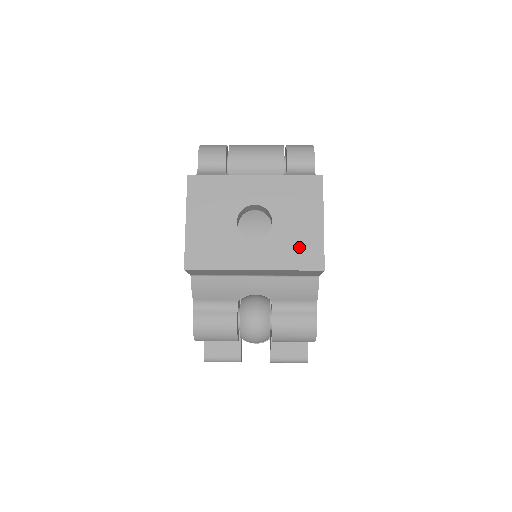
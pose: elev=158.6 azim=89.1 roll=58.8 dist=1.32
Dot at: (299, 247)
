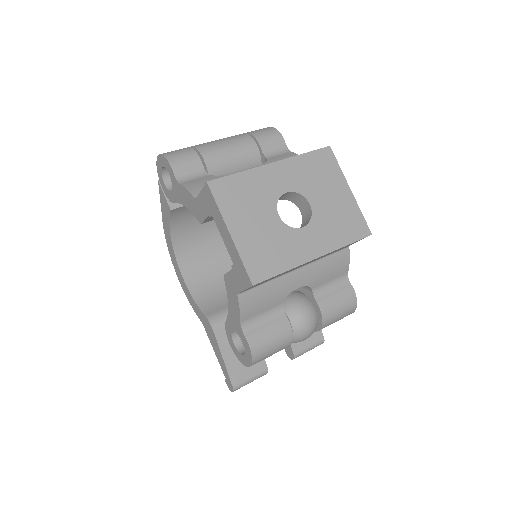
Dot at: (343, 221)
